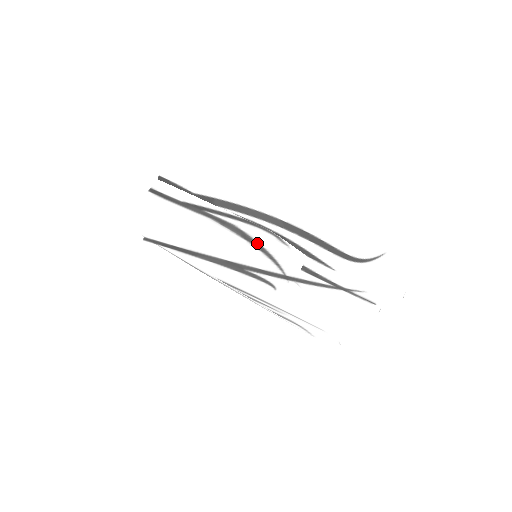
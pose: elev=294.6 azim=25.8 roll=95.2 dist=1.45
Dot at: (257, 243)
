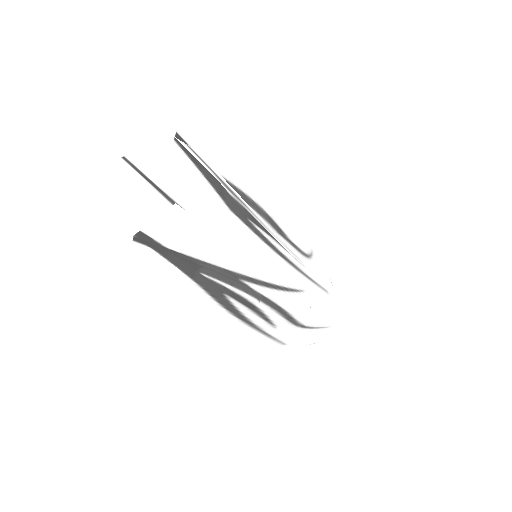
Dot at: (272, 233)
